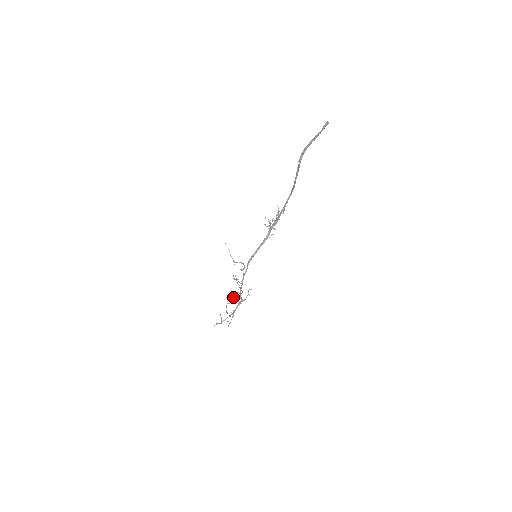
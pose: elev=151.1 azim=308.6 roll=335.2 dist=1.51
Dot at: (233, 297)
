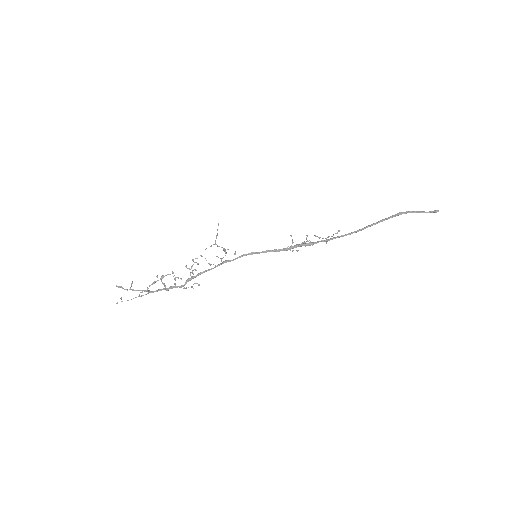
Dot at: occluded
